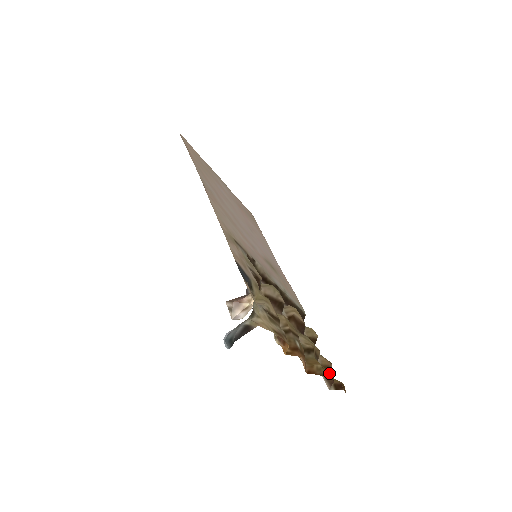
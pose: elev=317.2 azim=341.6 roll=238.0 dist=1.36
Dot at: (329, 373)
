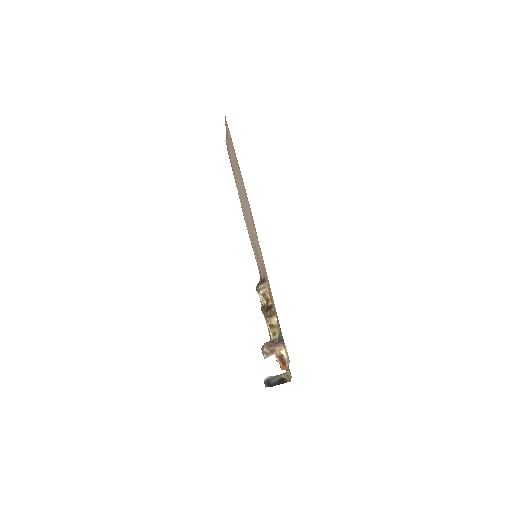
Dot at: occluded
